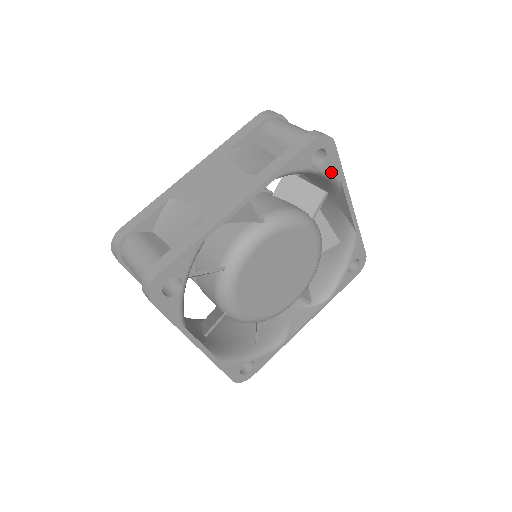
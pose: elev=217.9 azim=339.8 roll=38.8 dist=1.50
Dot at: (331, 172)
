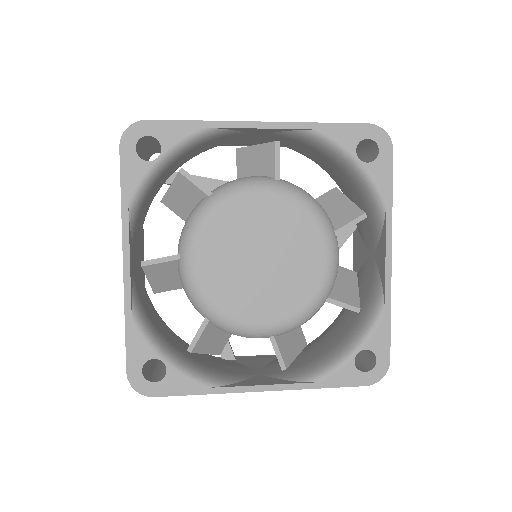
Dot at: (377, 181)
